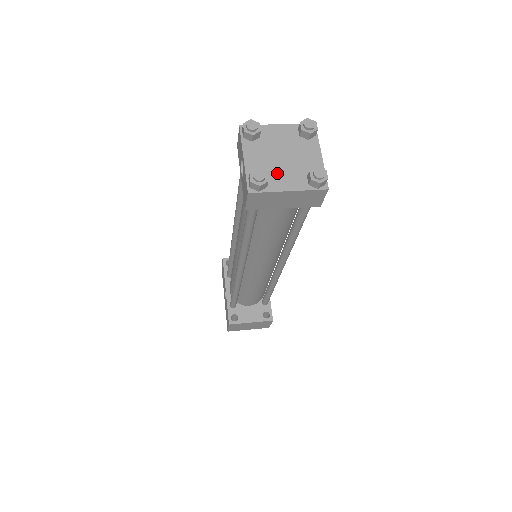
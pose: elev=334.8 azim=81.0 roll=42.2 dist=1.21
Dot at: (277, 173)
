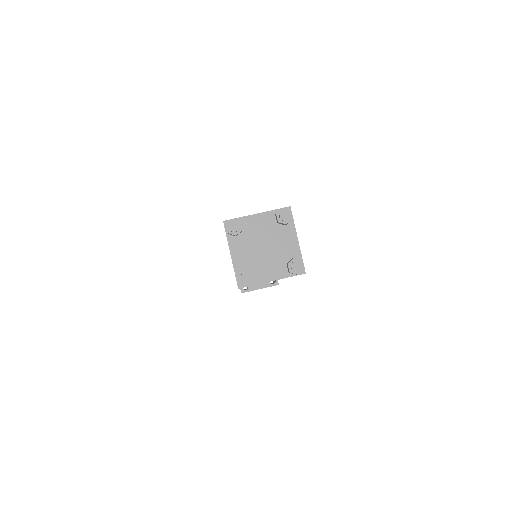
Dot at: (261, 265)
